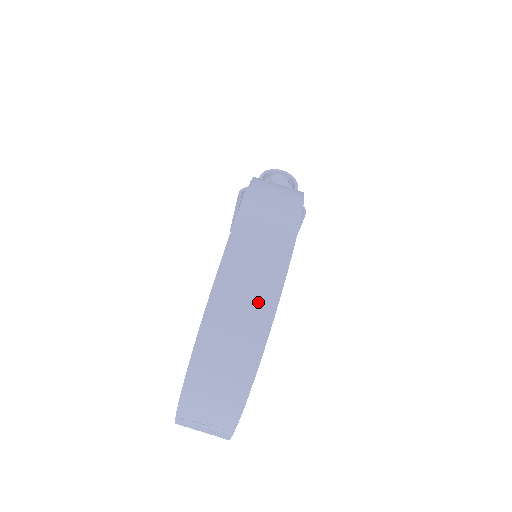
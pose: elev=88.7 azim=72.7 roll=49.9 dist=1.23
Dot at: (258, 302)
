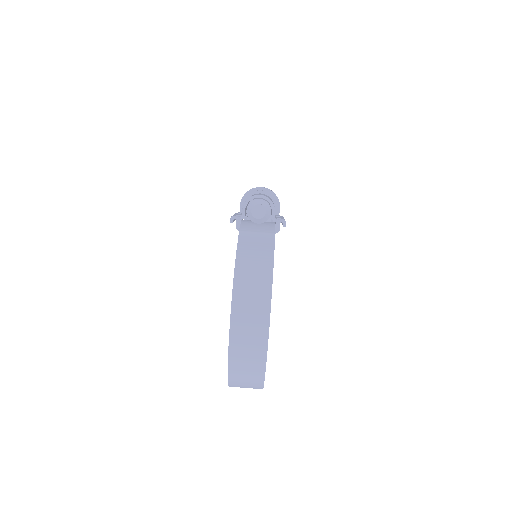
Dot at: (254, 372)
